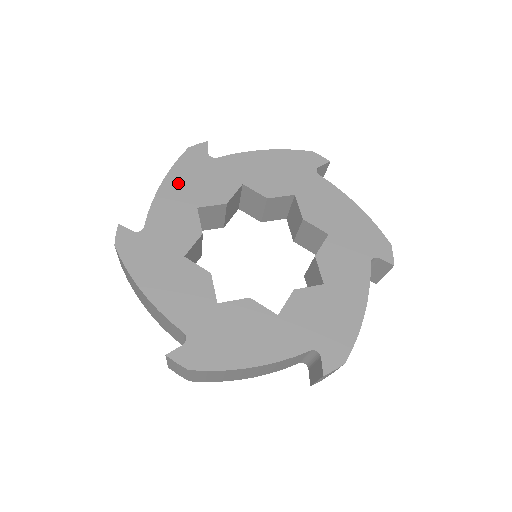
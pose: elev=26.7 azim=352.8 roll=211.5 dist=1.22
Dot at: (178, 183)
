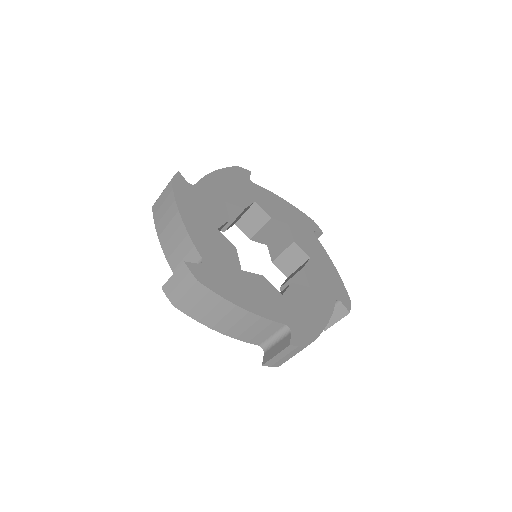
Dot at: (191, 213)
